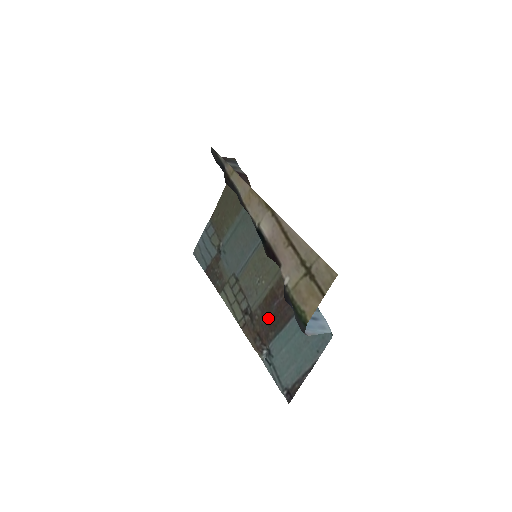
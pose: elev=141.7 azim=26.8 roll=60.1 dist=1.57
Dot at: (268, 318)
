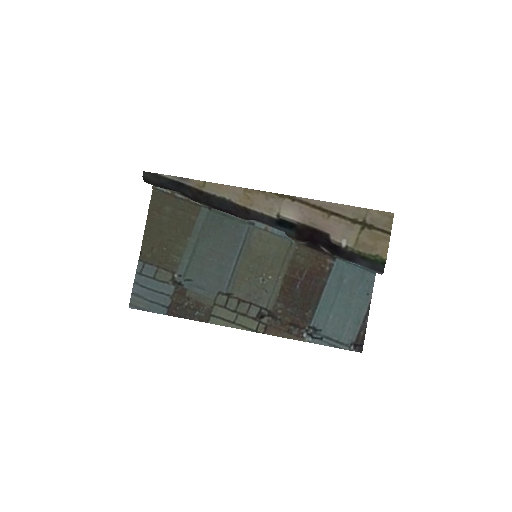
Dot at: (296, 303)
